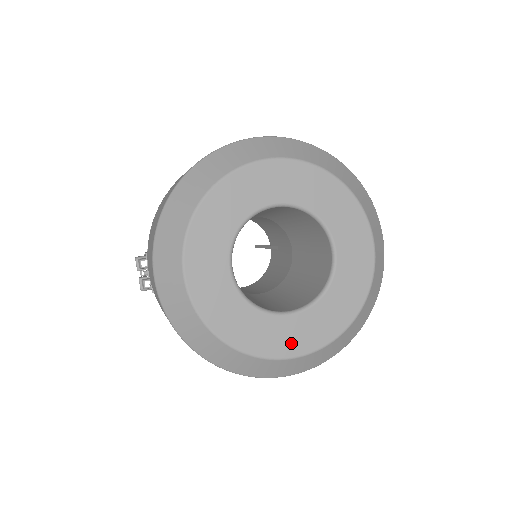
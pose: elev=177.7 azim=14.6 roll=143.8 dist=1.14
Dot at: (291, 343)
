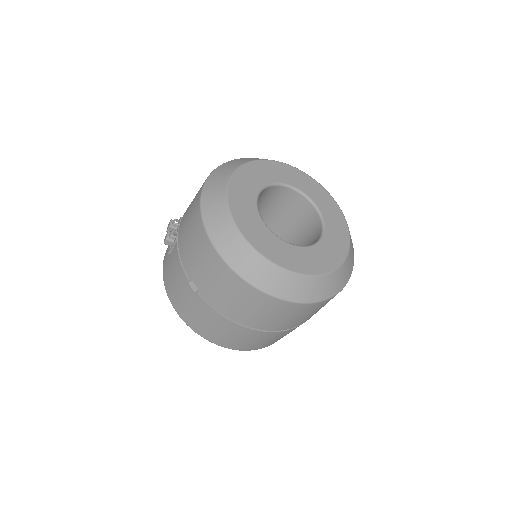
Dot at: (287, 260)
